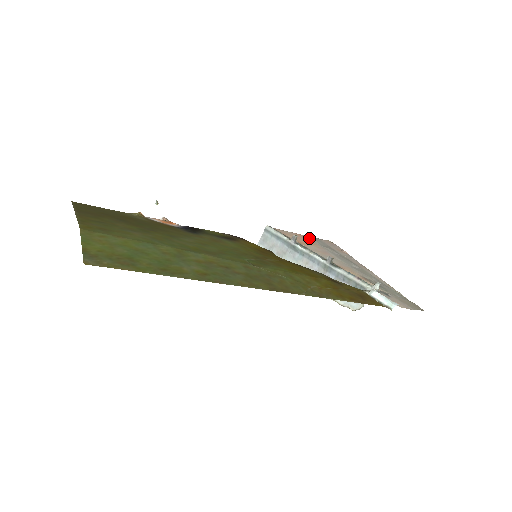
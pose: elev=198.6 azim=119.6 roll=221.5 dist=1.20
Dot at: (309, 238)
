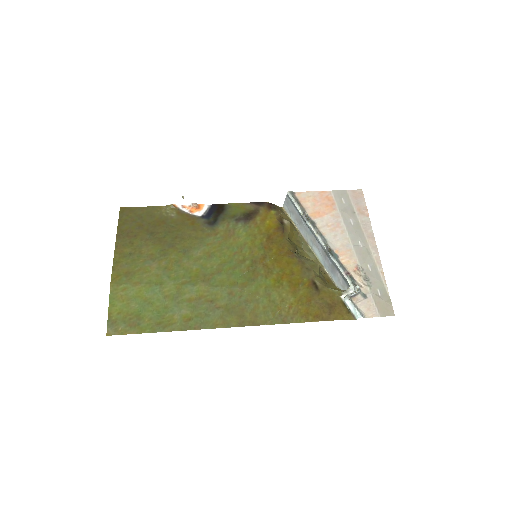
Dot at: (333, 196)
